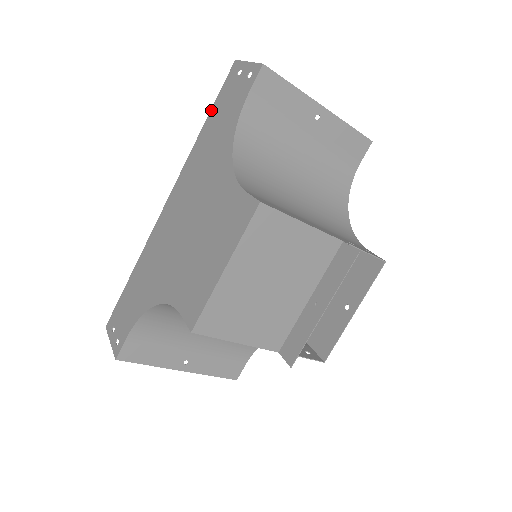
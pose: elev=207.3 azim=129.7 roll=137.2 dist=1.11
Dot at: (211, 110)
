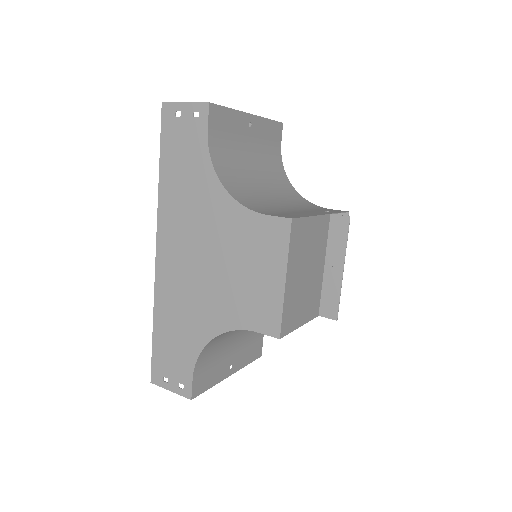
Dot at: (160, 155)
